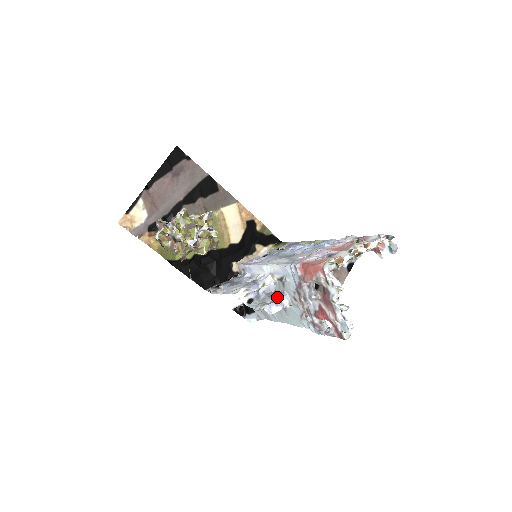
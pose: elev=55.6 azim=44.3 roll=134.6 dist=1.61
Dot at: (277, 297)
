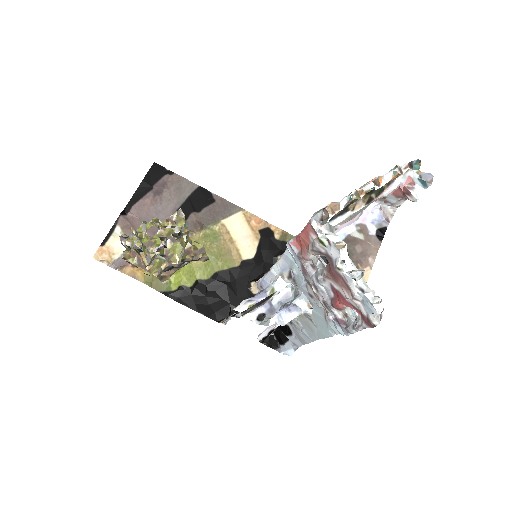
Dot at: (291, 301)
